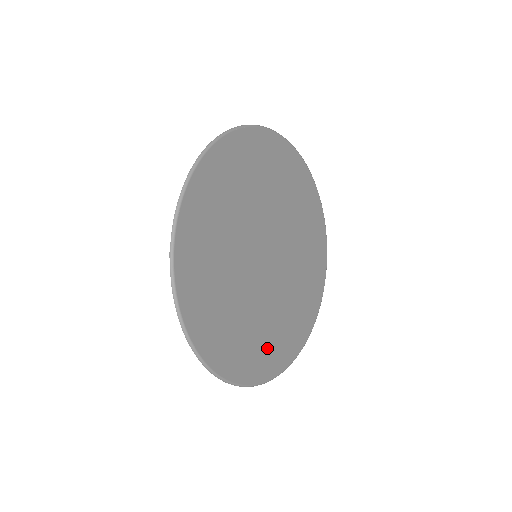
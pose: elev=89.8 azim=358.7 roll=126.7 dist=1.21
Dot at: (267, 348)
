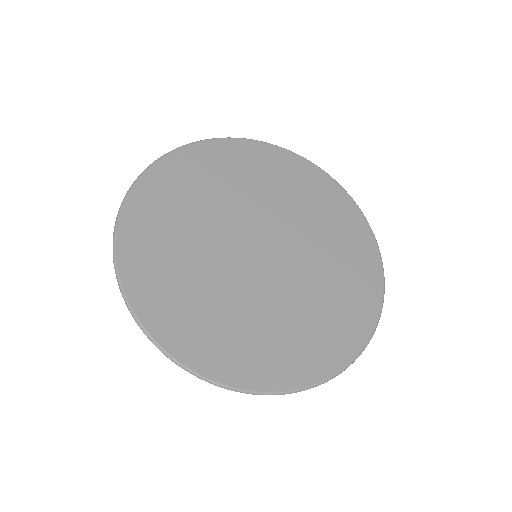
Dot at: (250, 348)
